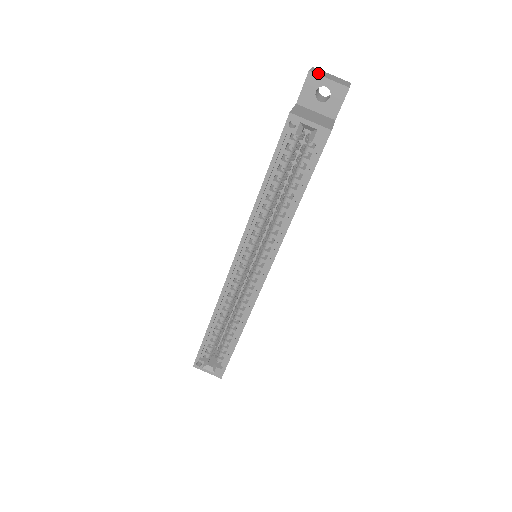
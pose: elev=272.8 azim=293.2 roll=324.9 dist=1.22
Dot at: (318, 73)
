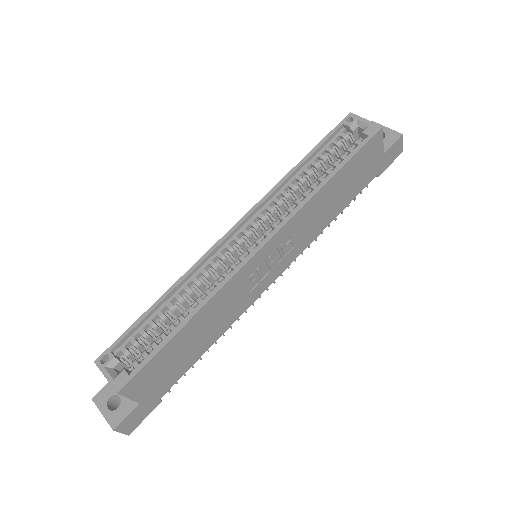
Dot at: occluded
